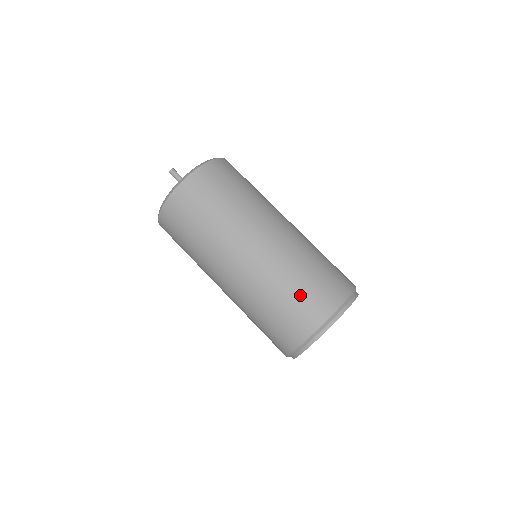
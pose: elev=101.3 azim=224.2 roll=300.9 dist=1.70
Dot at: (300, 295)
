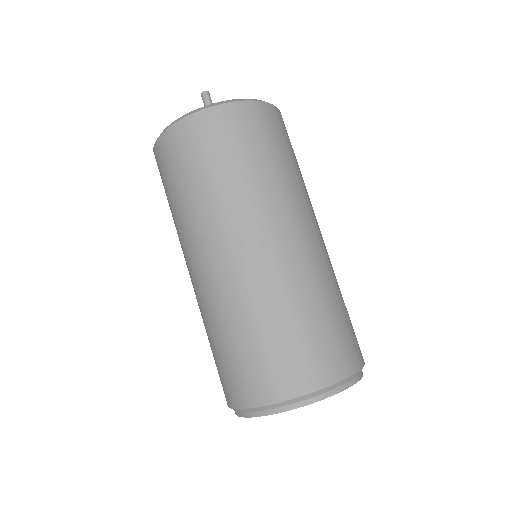
Dot at: (294, 339)
